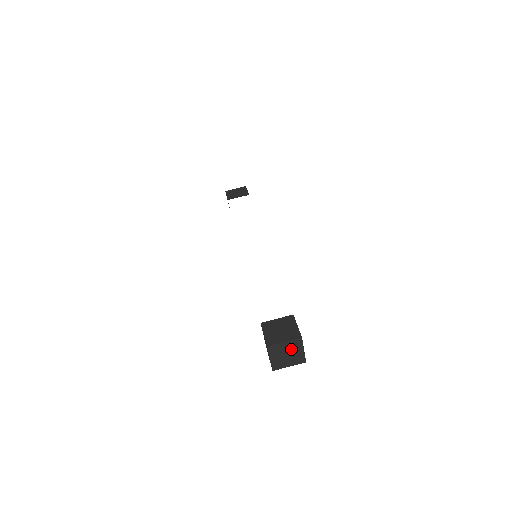
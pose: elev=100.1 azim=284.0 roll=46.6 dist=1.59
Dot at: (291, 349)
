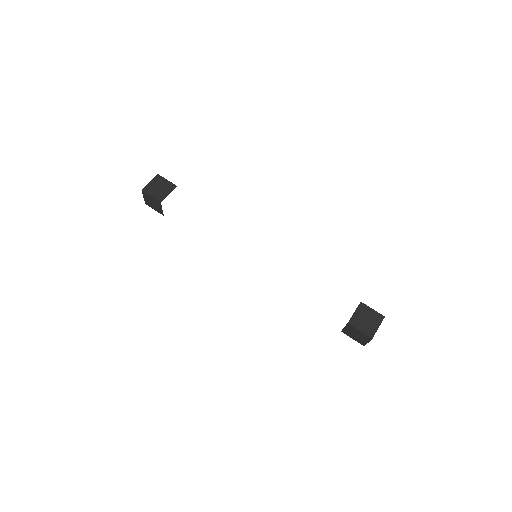
Dot at: occluded
